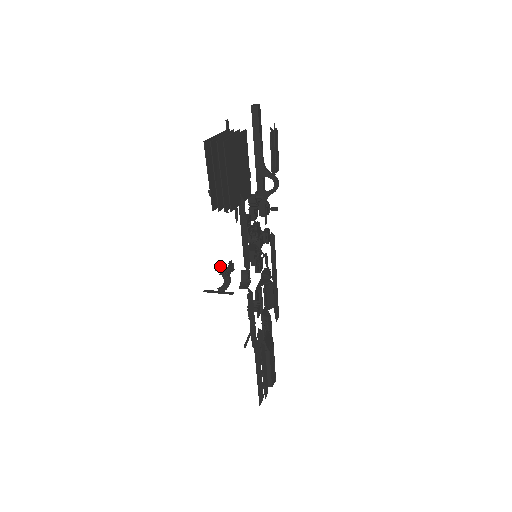
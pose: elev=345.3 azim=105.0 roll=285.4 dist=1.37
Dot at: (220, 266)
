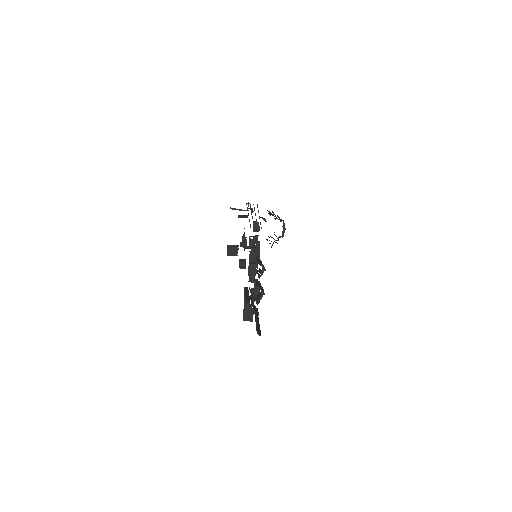
Dot at: occluded
